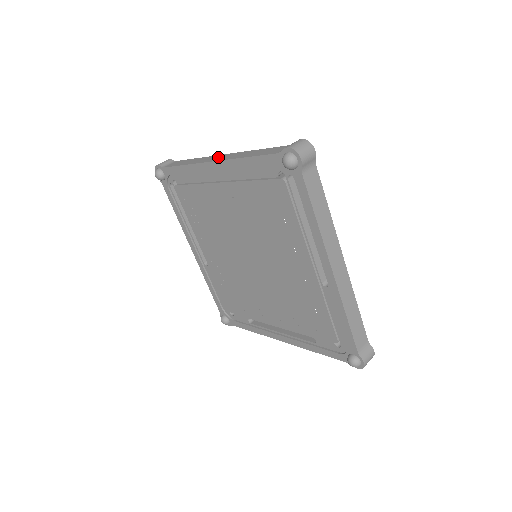
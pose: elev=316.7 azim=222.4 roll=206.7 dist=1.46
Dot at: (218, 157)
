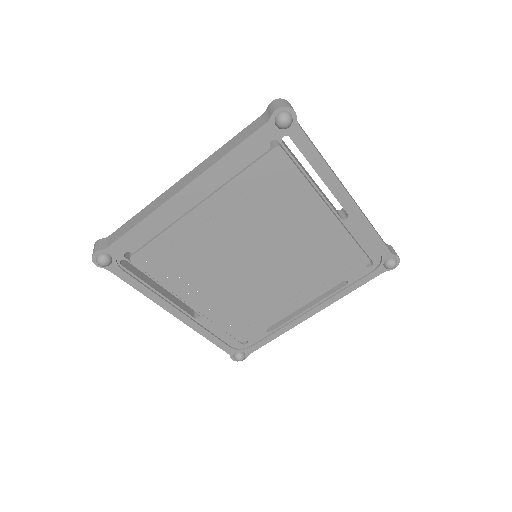
Dot at: (180, 184)
